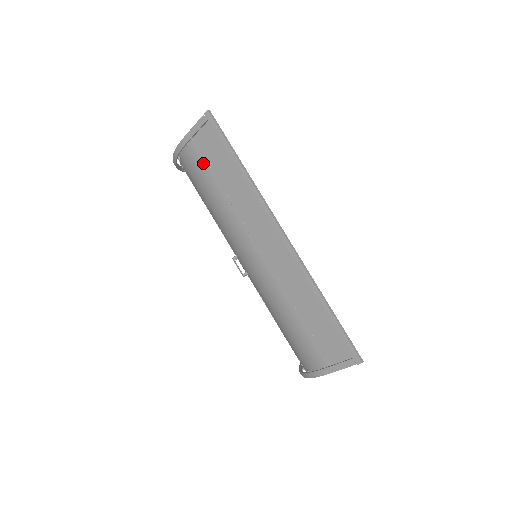
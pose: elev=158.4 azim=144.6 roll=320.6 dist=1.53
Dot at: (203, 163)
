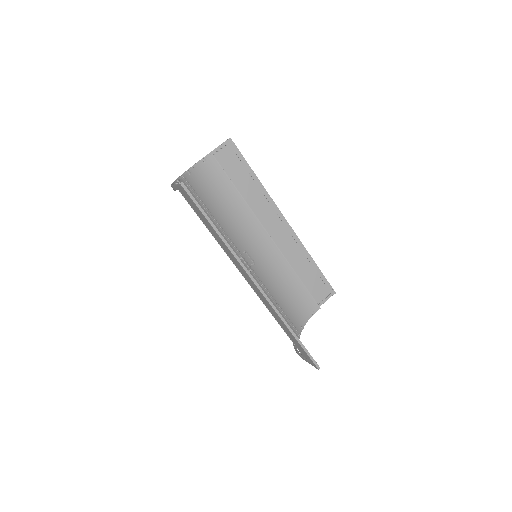
Dot at: occluded
